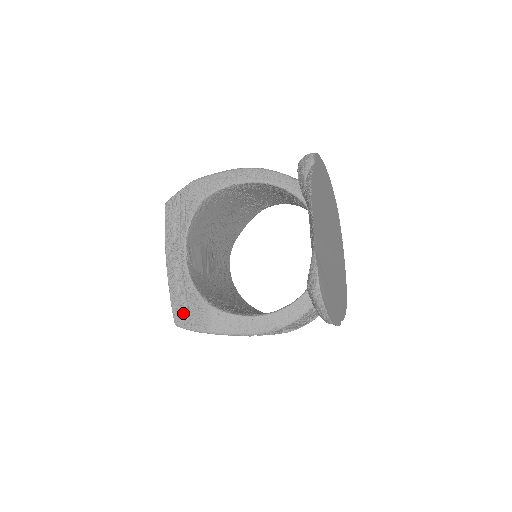
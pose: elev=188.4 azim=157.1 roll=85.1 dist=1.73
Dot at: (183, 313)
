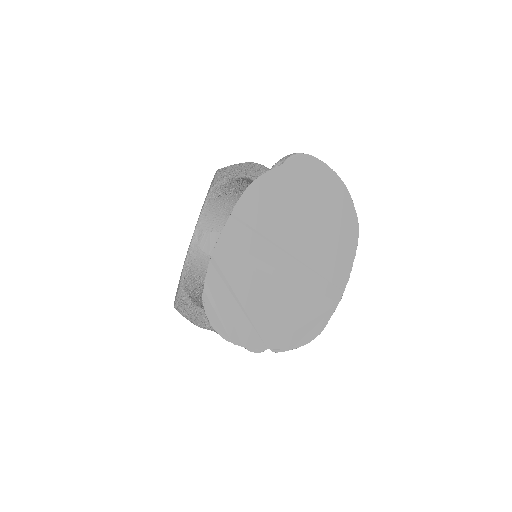
Dot at: occluded
